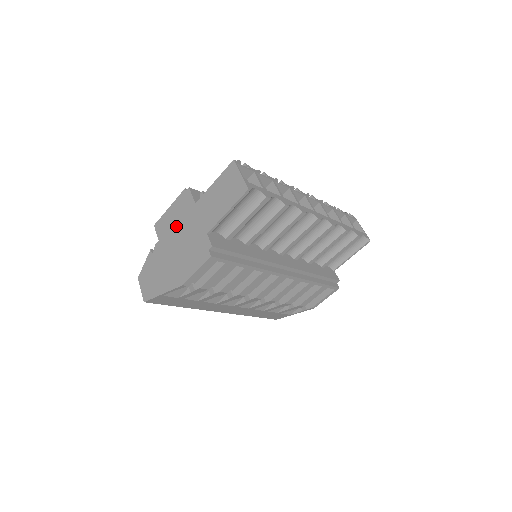
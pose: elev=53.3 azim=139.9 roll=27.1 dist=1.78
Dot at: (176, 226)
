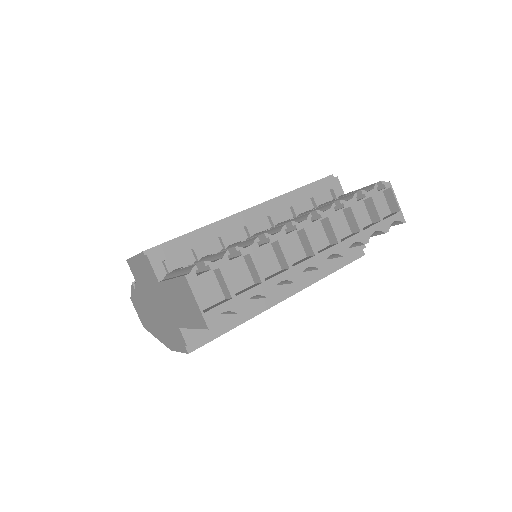
Dot at: (147, 286)
